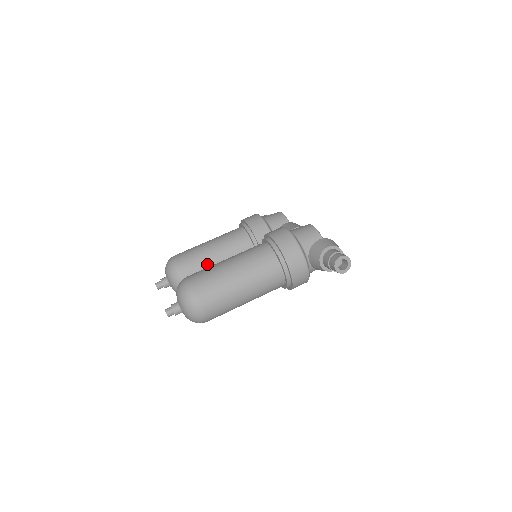
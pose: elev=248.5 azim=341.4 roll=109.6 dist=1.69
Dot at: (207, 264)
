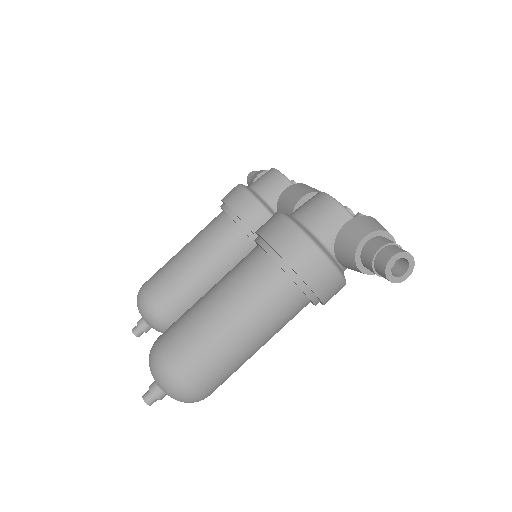
Dot at: (190, 287)
